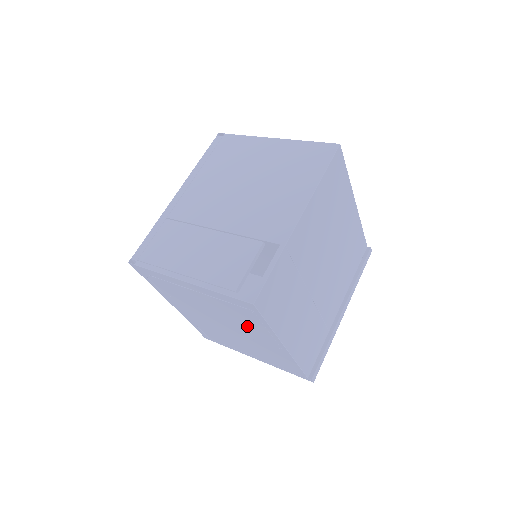
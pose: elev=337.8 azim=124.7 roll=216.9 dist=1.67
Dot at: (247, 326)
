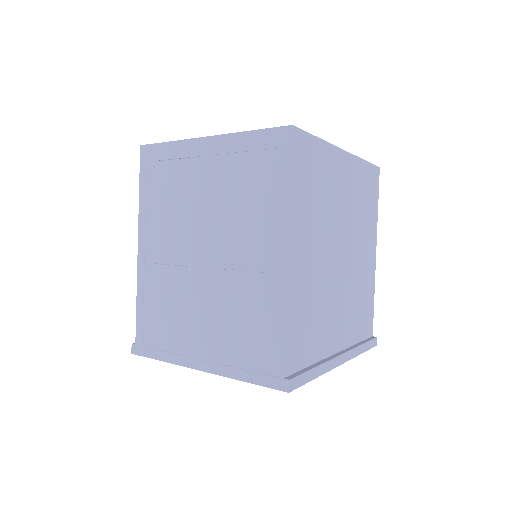
Dot at: (248, 219)
